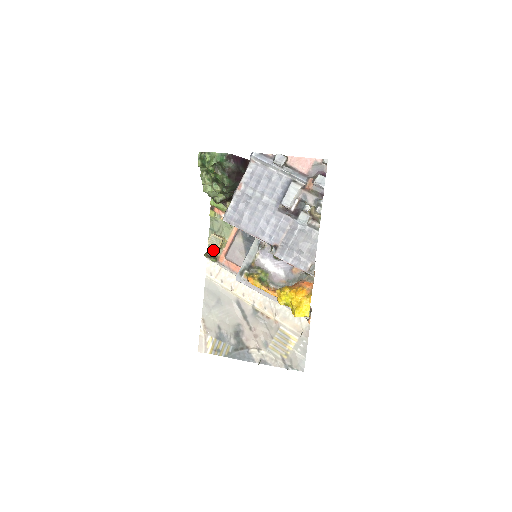
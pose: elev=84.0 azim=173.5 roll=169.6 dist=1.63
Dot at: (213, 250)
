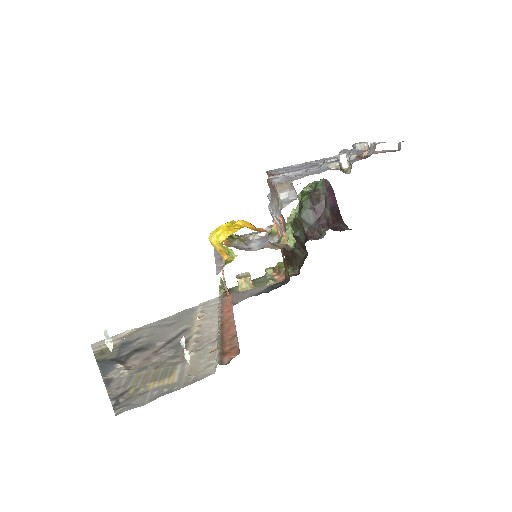
Dot at: (232, 290)
